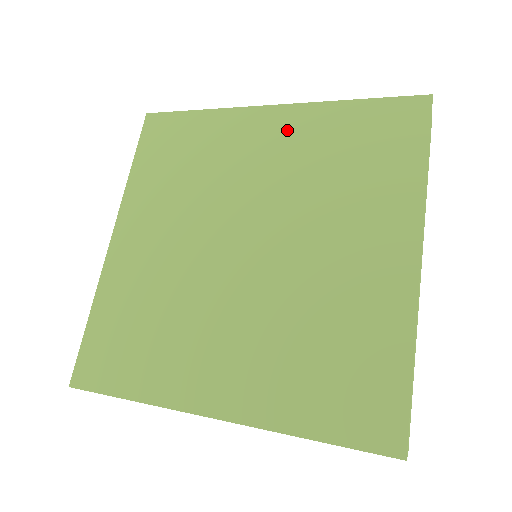
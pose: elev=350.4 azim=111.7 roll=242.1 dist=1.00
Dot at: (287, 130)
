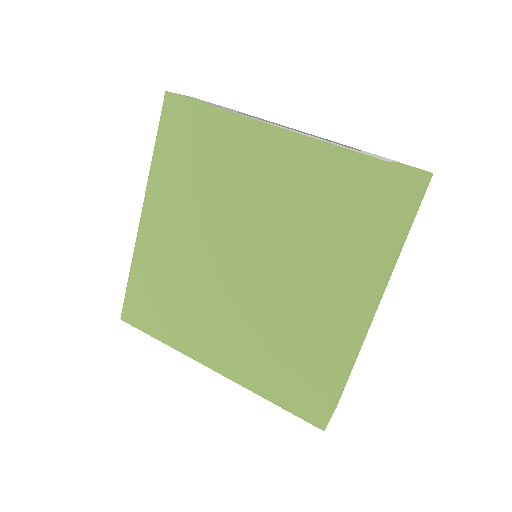
Dot at: (293, 164)
